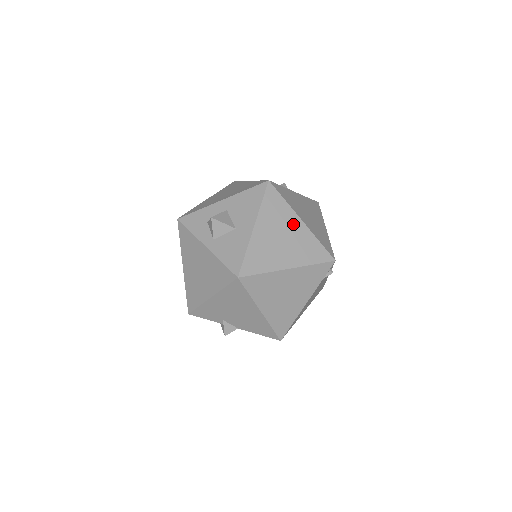
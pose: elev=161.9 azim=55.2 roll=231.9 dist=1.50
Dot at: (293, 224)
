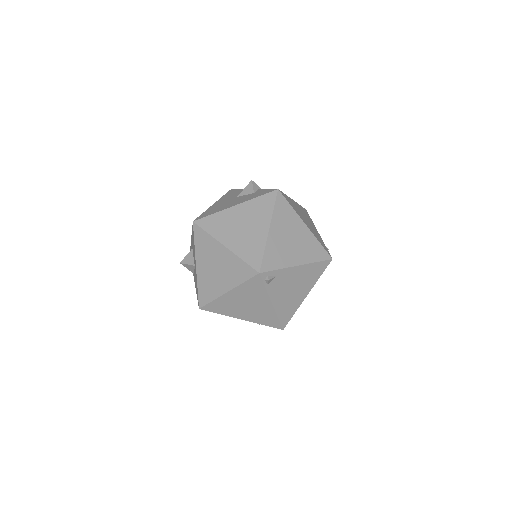
Dot at: (219, 252)
